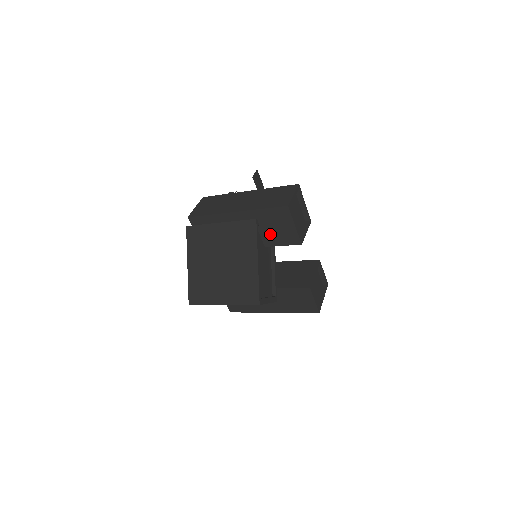
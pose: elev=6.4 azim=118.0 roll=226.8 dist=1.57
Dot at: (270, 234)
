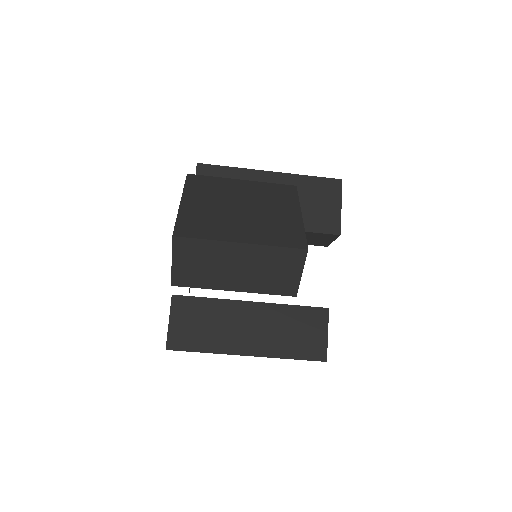
Dot at: (304, 212)
